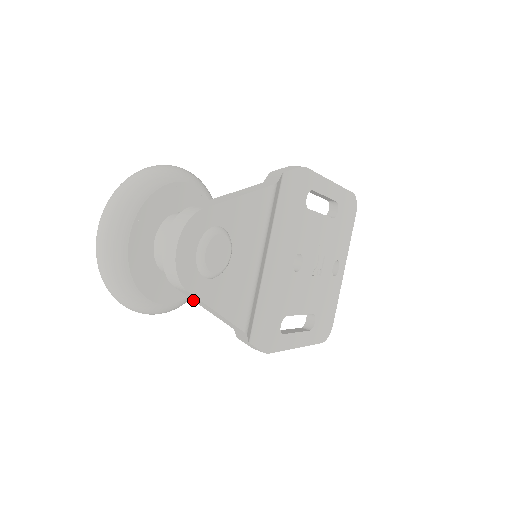
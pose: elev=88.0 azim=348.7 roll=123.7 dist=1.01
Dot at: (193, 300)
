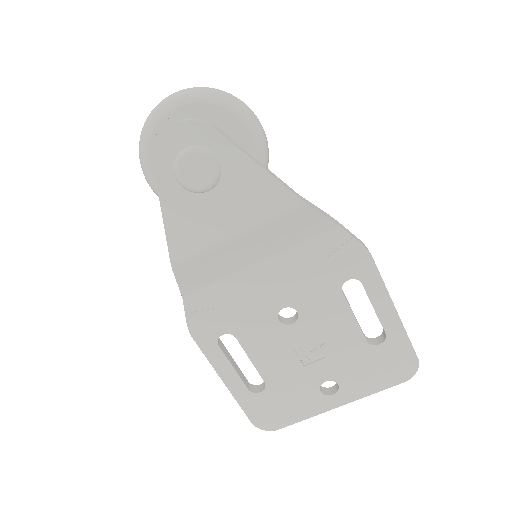
Dot at: occluded
